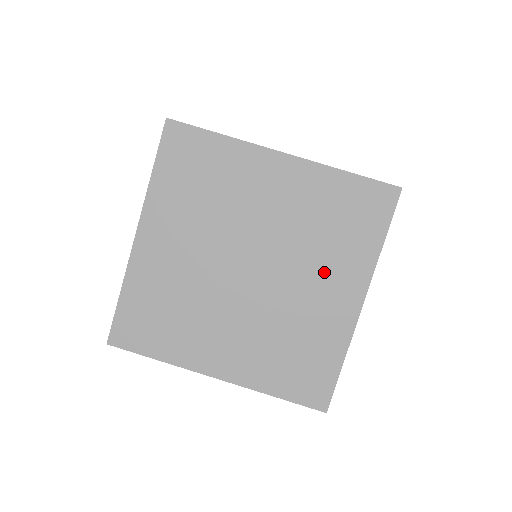
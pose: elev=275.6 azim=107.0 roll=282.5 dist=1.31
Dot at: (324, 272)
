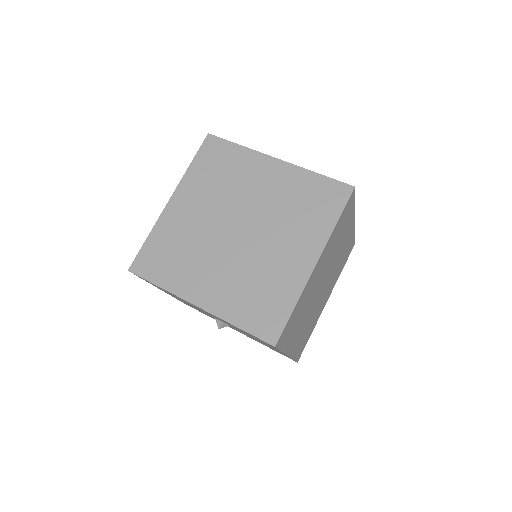
Dot at: (291, 237)
